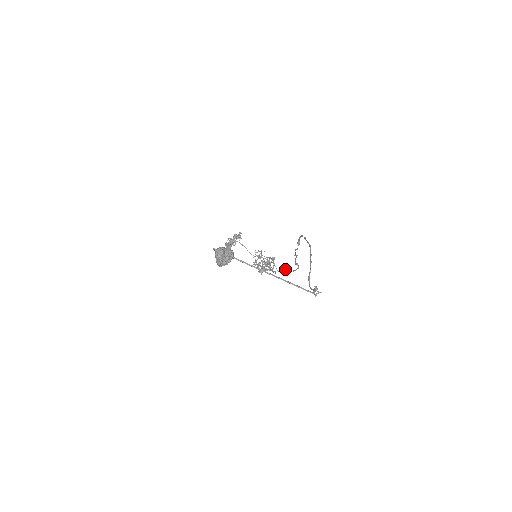
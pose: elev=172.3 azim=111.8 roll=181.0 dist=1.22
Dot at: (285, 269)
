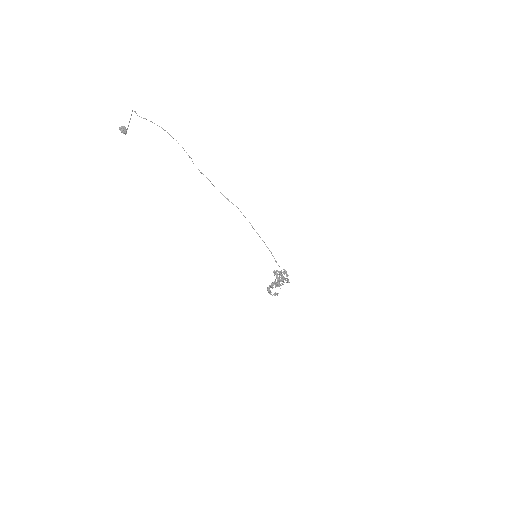
Dot at: occluded
